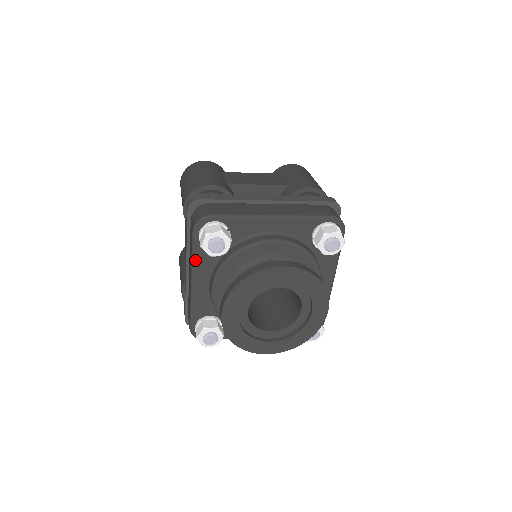
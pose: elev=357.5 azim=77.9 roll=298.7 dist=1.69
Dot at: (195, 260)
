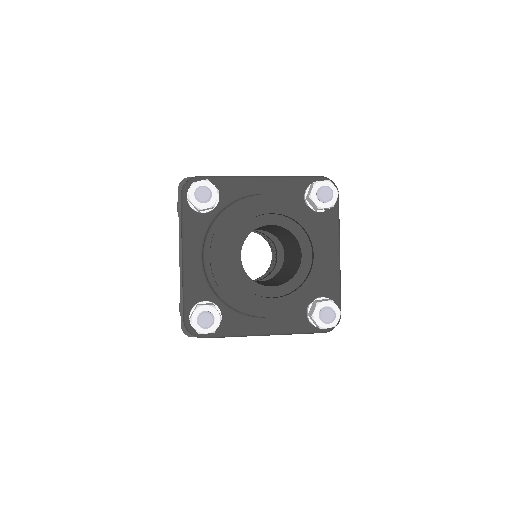
Dot at: (185, 227)
